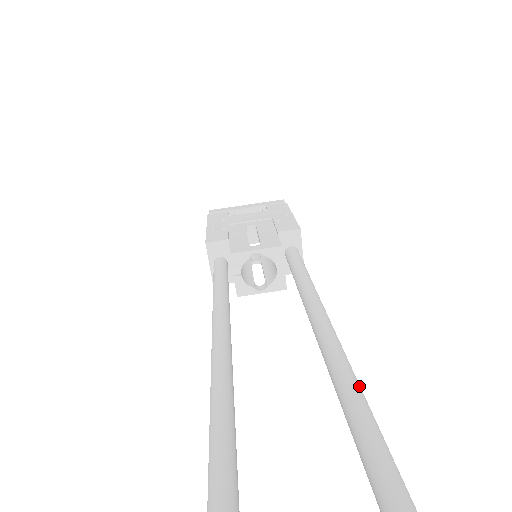
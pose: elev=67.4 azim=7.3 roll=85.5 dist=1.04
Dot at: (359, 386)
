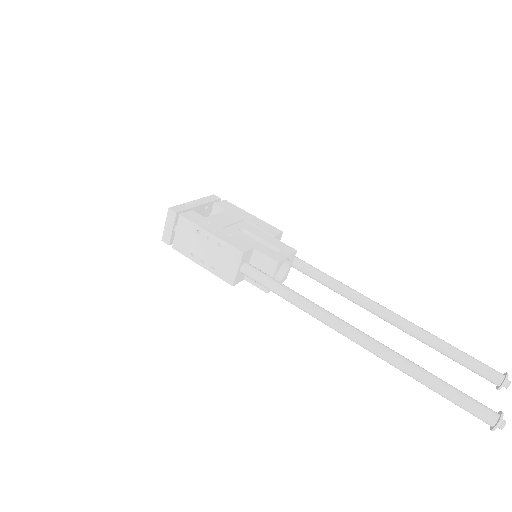
Dot at: (432, 334)
